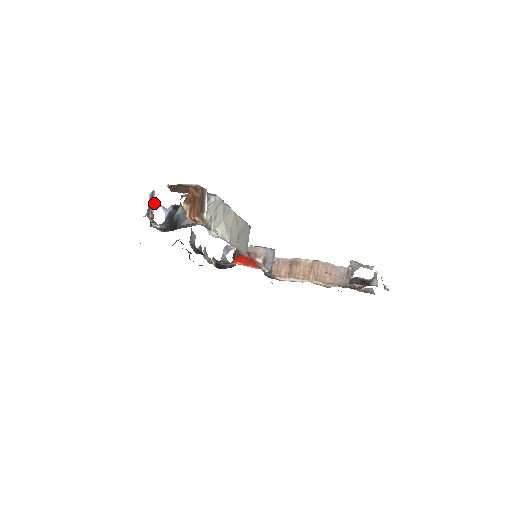
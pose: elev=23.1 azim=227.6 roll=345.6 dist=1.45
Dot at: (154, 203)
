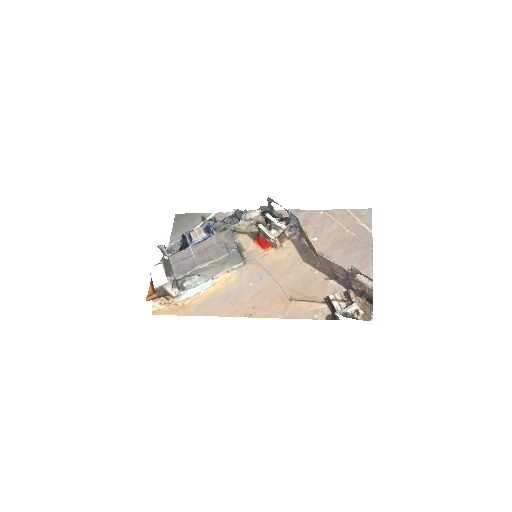
Dot at: (164, 249)
